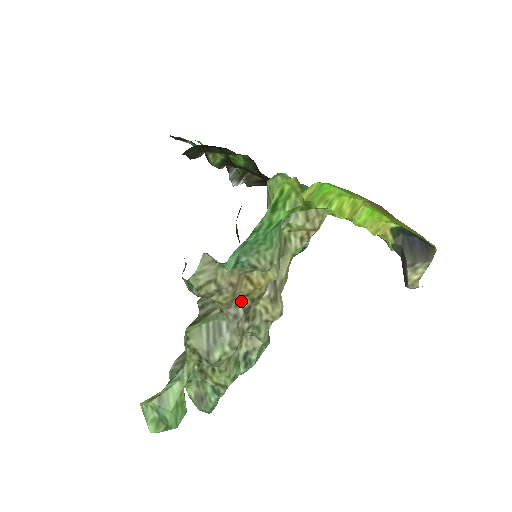
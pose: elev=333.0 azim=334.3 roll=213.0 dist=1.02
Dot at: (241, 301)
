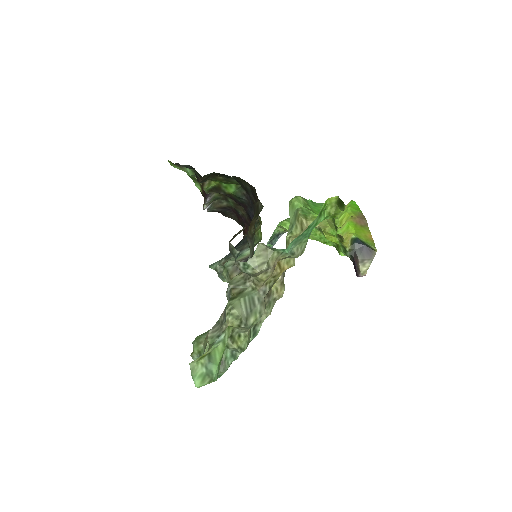
Dot at: (269, 281)
